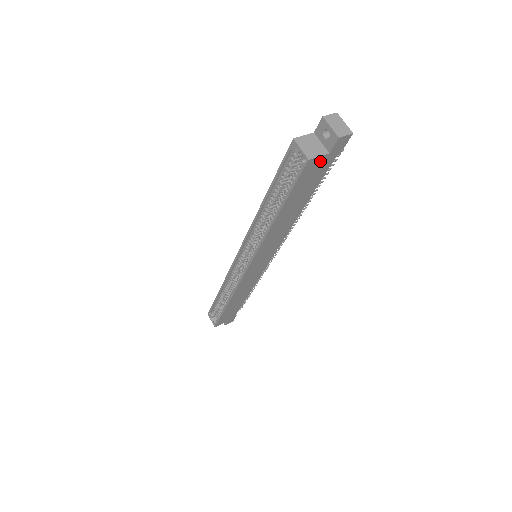
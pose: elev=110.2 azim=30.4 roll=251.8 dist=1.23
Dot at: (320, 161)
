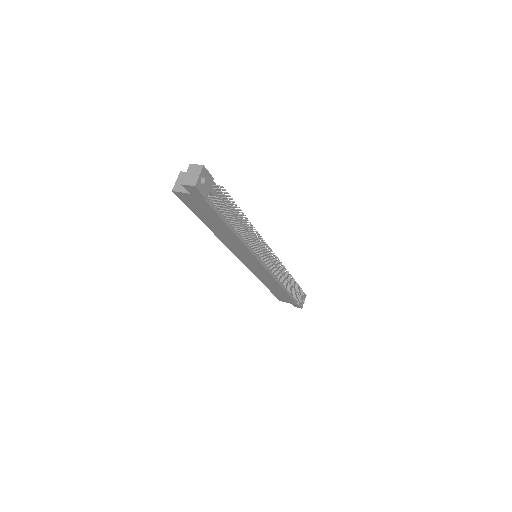
Dot at: (189, 197)
